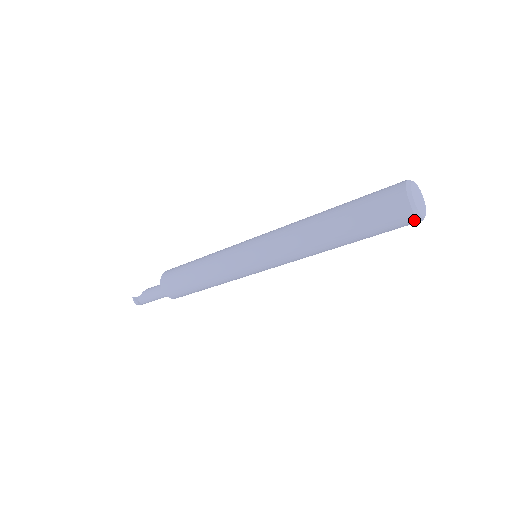
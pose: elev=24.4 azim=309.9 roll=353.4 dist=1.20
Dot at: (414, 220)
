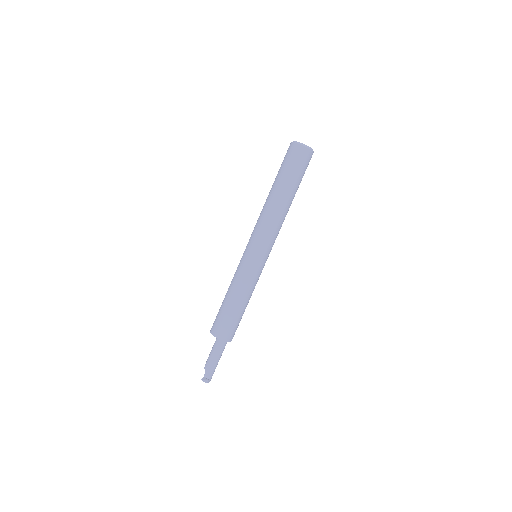
Dot at: (311, 153)
